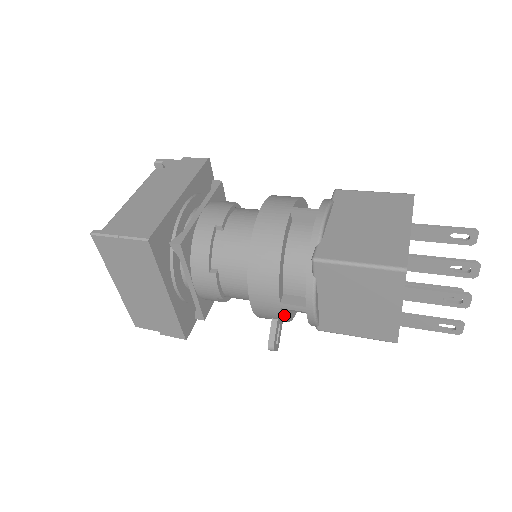
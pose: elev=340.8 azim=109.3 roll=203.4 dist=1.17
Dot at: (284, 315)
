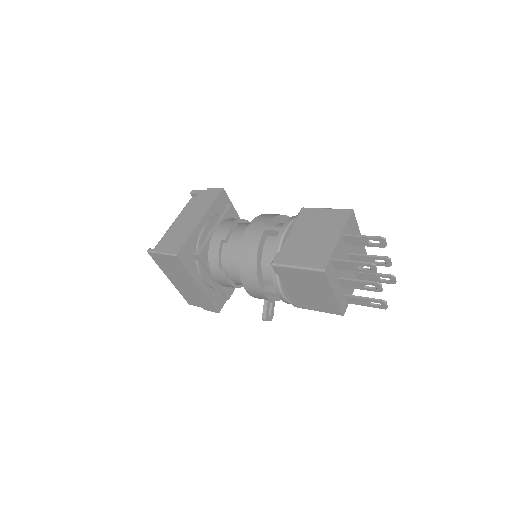
Dot at: (270, 297)
